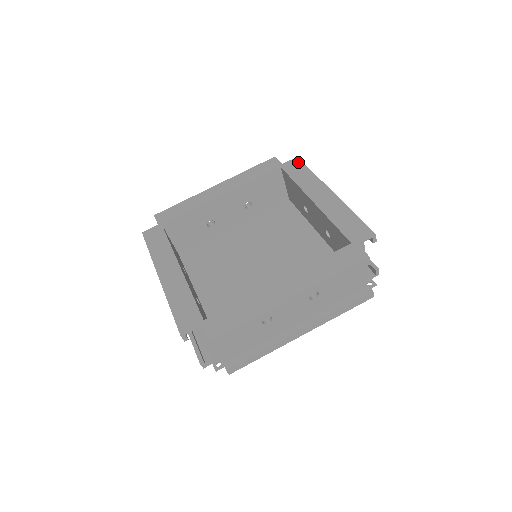
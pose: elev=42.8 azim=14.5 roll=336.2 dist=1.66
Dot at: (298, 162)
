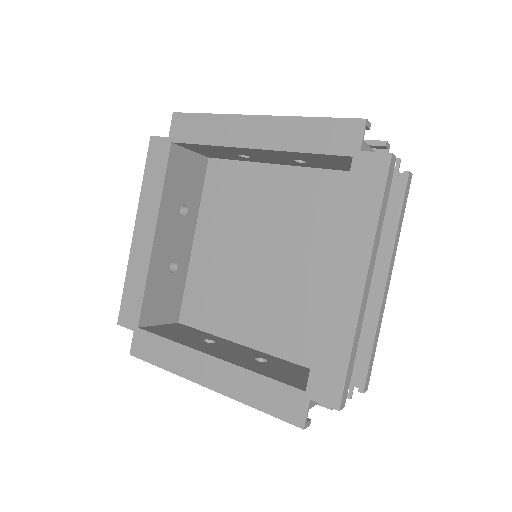
Dot at: (381, 170)
